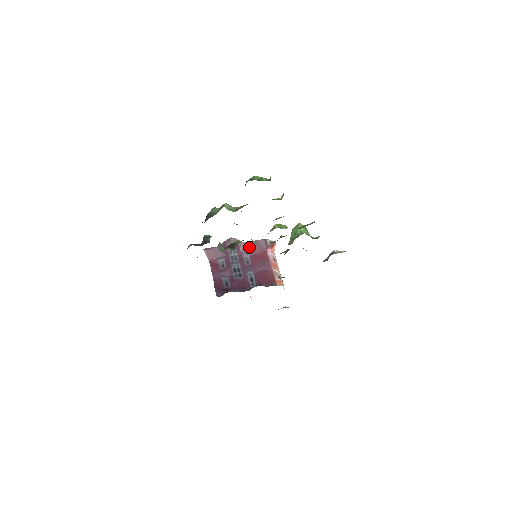
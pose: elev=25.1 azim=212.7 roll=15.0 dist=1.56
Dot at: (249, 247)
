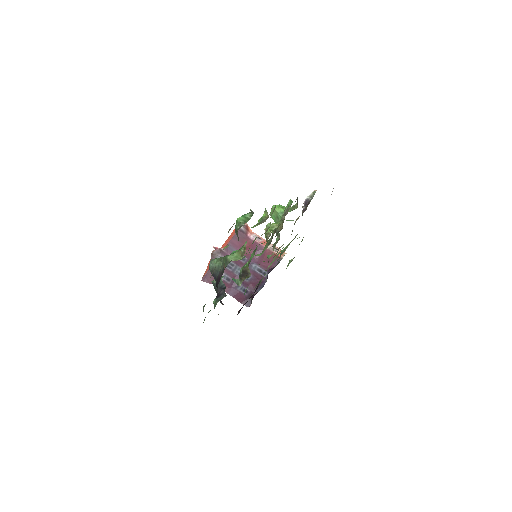
Dot at: (233, 247)
